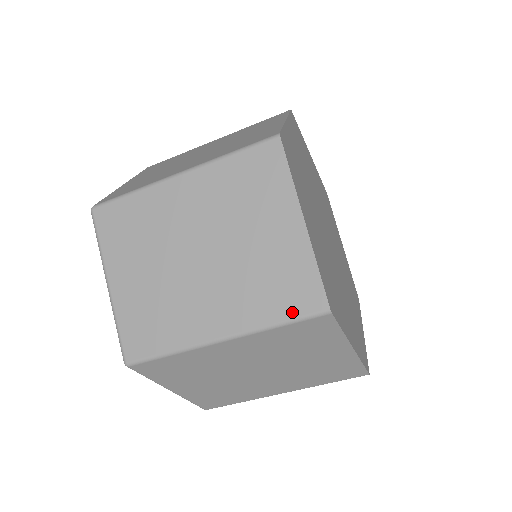
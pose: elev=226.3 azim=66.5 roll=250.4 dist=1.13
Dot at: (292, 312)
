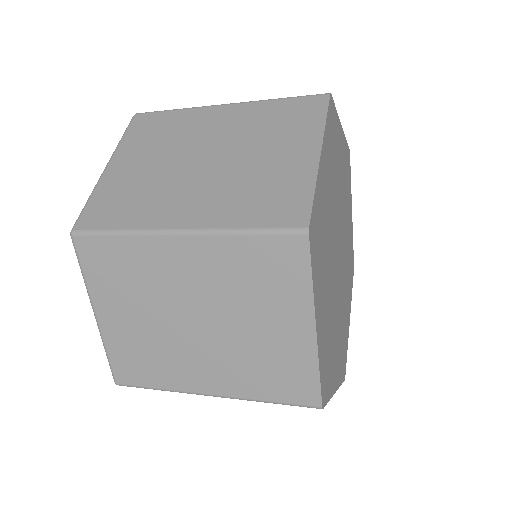
Dot at: occluded
